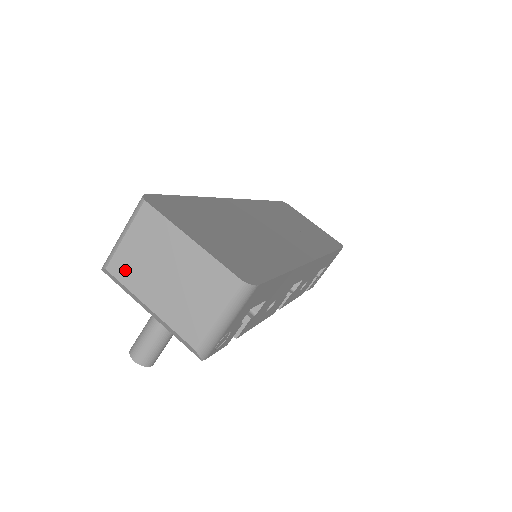
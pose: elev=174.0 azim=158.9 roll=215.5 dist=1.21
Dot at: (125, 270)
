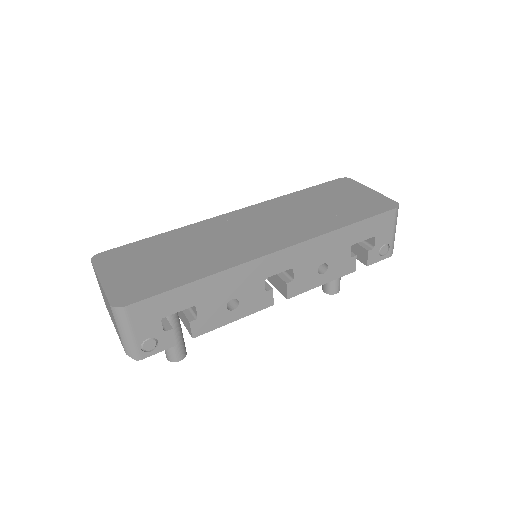
Dot at: occluded
